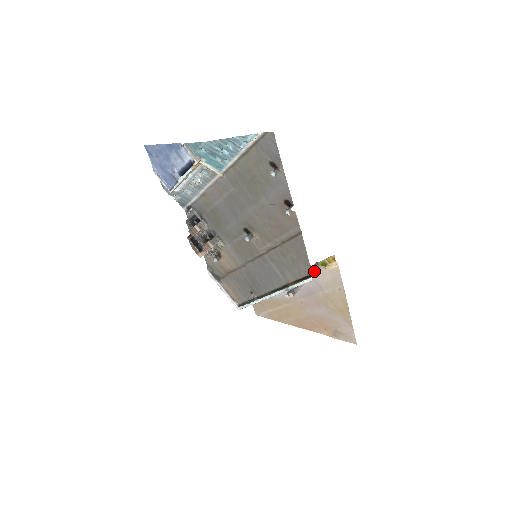
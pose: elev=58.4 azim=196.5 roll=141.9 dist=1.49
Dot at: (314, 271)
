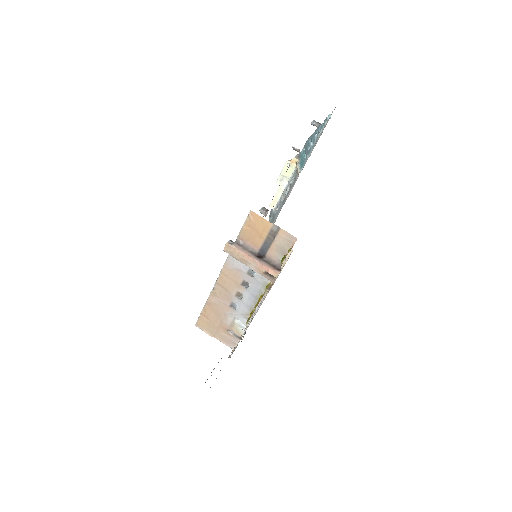
Dot at: (271, 268)
